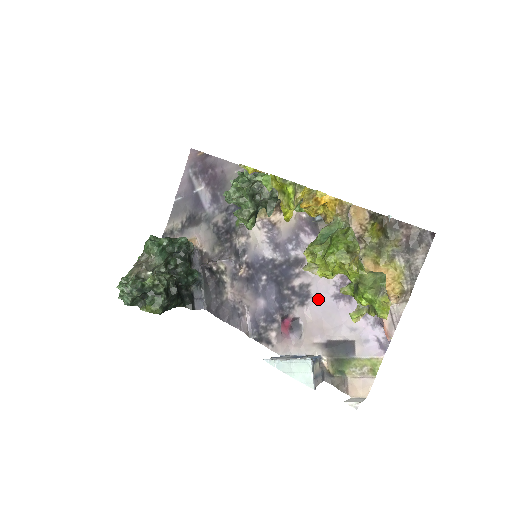
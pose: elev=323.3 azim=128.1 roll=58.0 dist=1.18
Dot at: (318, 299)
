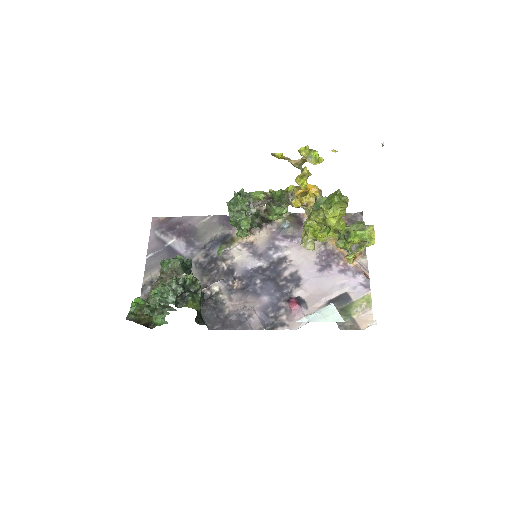
Dot at: (308, 277)
